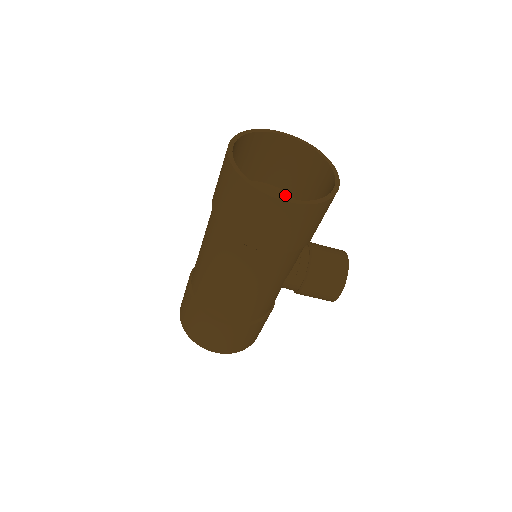
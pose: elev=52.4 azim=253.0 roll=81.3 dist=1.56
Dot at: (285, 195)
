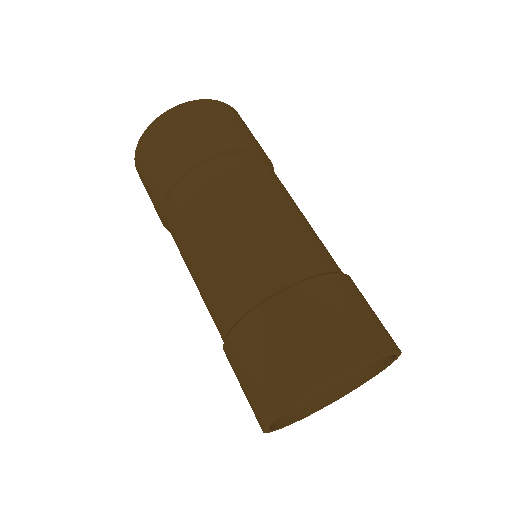
Dot at: occluded
